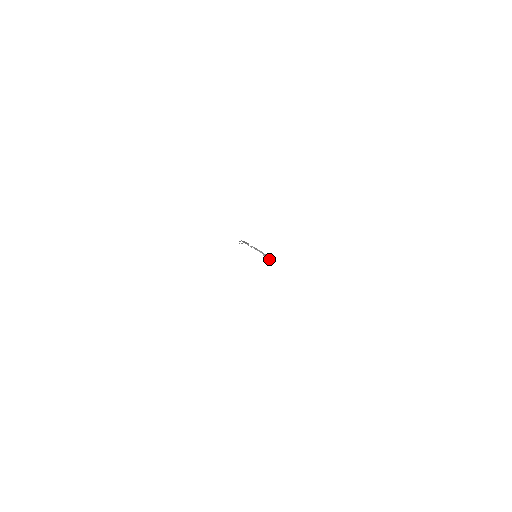
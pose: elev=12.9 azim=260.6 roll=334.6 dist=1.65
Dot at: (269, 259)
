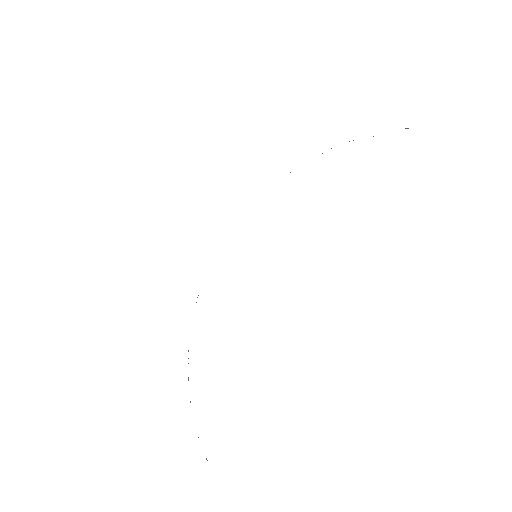
Dot at: occluded
